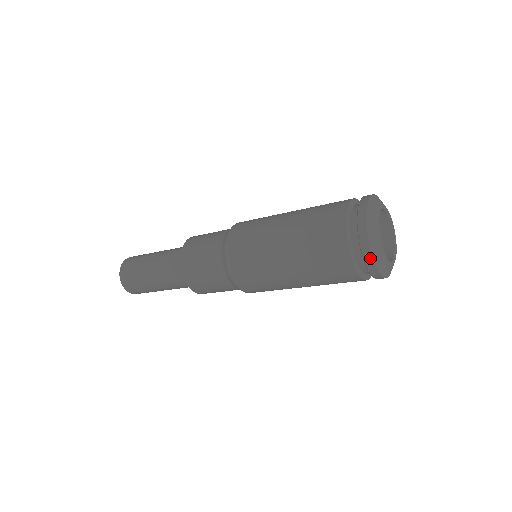
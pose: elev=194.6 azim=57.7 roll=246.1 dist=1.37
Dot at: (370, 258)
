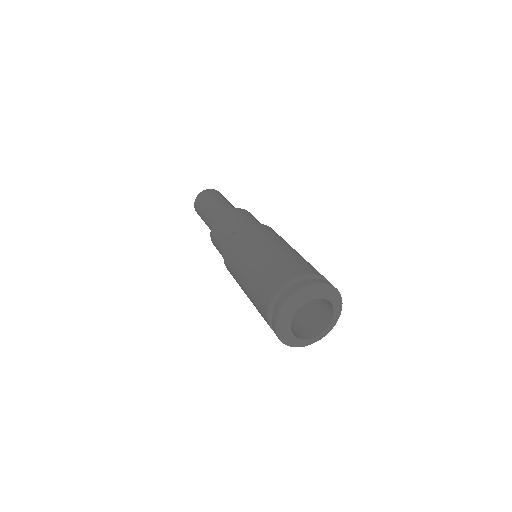
Dot at: (274, 328)
